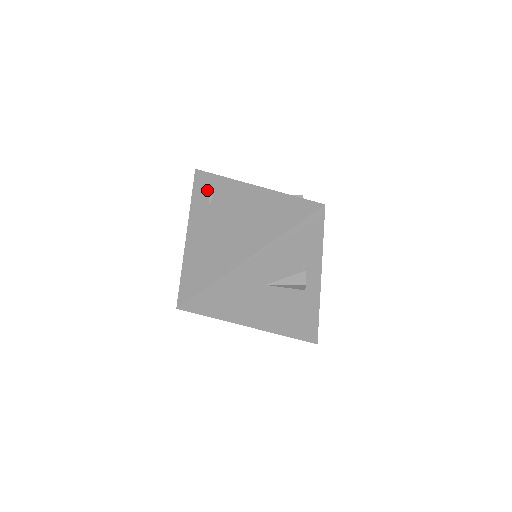
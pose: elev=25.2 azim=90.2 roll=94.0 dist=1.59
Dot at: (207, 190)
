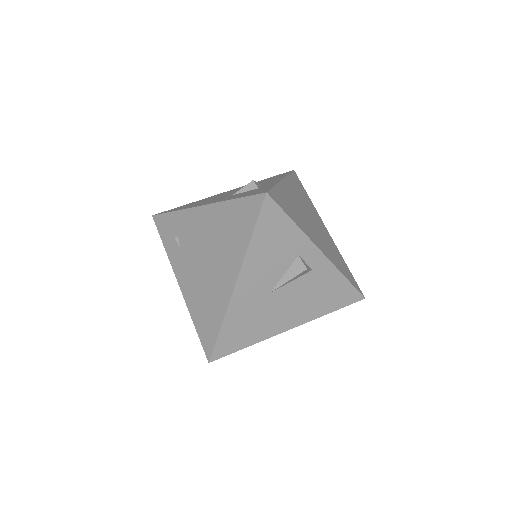
Dot at: (171, 233)
